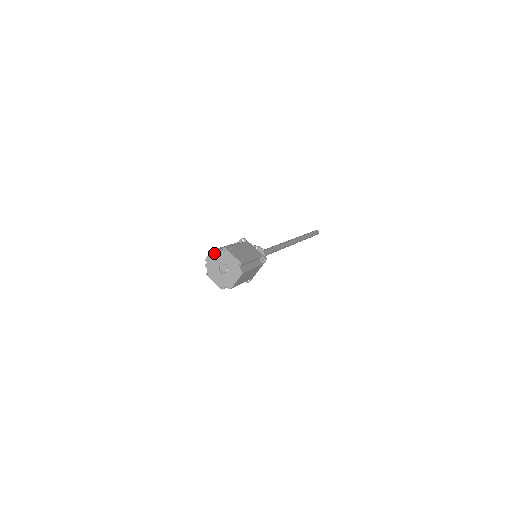
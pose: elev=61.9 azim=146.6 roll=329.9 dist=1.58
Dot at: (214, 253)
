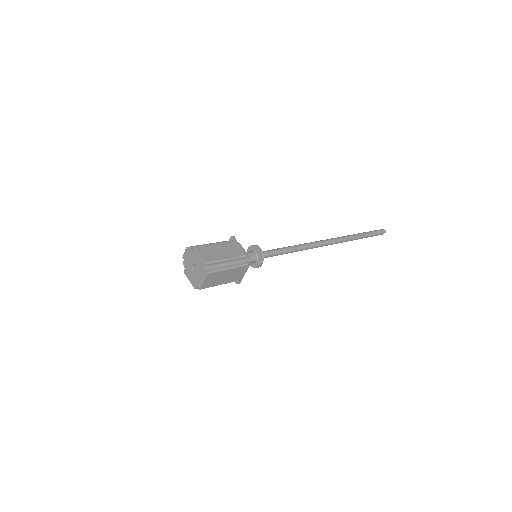
Dot at: (188, 251)
